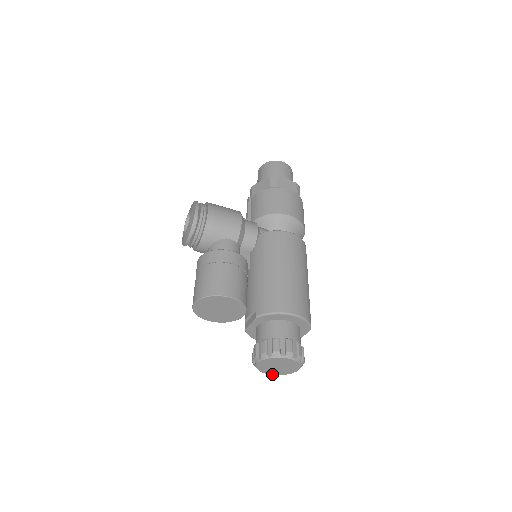
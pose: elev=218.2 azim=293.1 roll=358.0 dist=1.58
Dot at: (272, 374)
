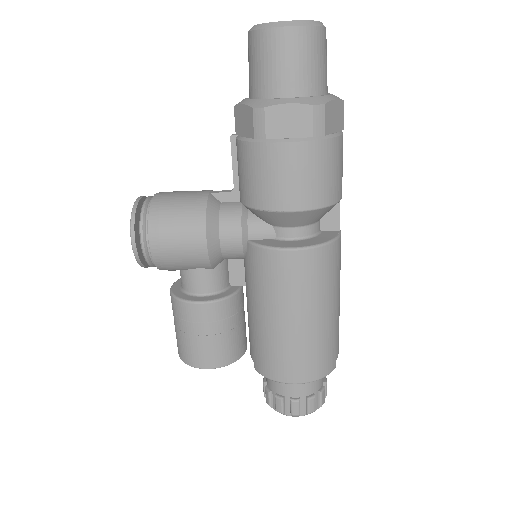
Dot at: occluded
